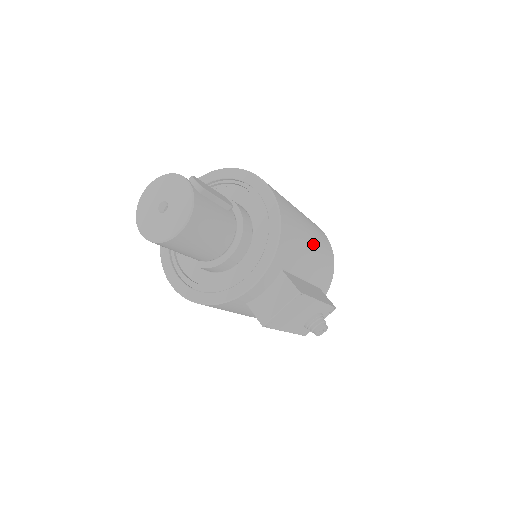
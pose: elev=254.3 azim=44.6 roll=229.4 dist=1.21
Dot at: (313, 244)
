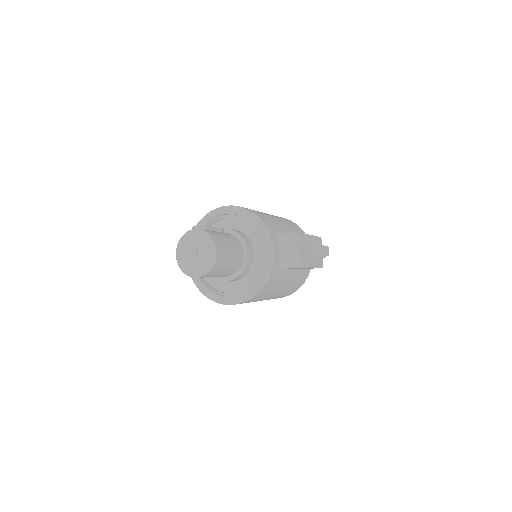
Dot at: (276, 218)
